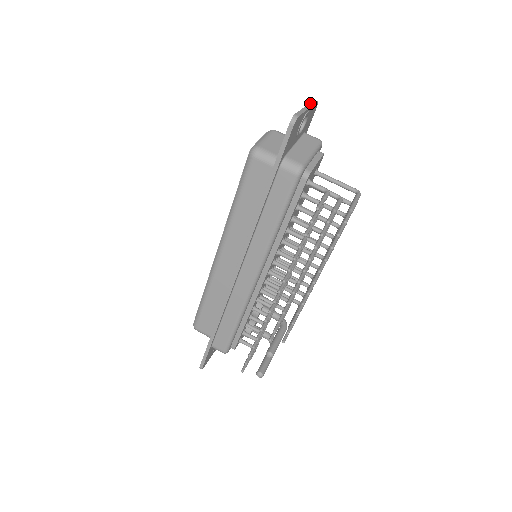
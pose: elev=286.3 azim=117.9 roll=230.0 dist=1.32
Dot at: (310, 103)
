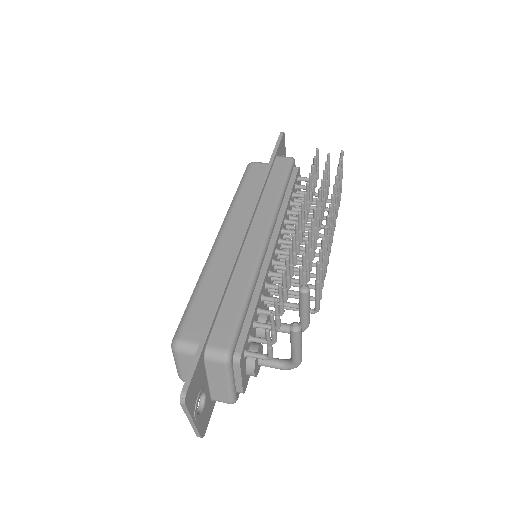
Dot at: occluded
